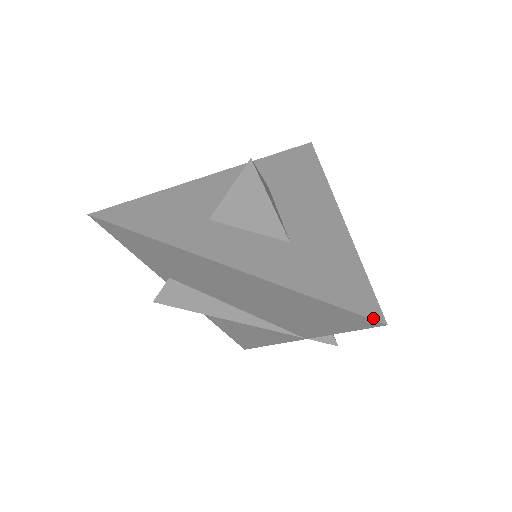
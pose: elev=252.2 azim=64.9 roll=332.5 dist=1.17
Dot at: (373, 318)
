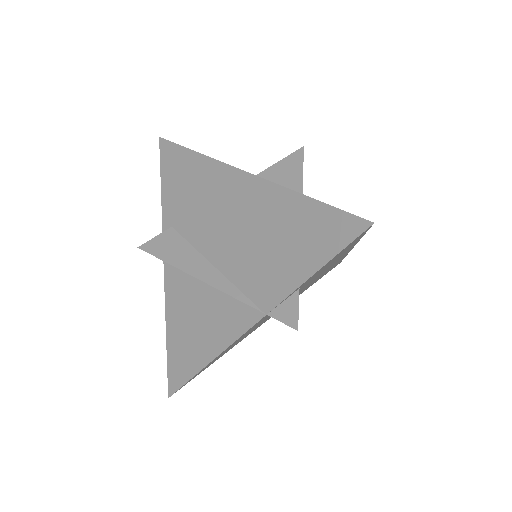
Dot at: (361, 218)
